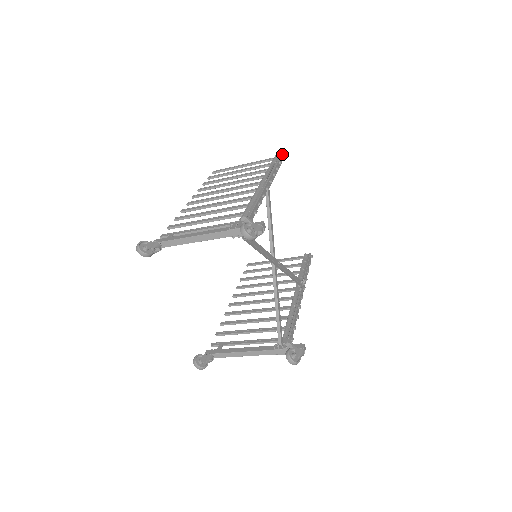
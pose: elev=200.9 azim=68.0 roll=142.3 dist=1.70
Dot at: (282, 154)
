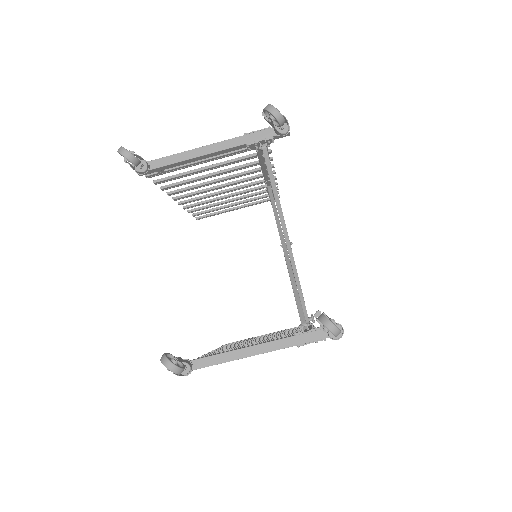
Dot at: occluded
